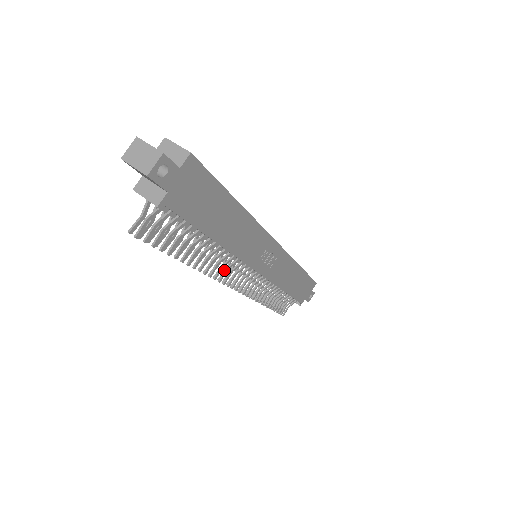
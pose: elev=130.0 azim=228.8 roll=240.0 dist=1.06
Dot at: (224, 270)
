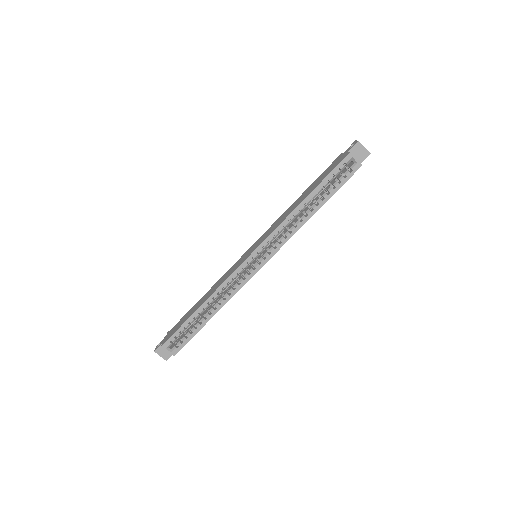
Dot at: occluded
